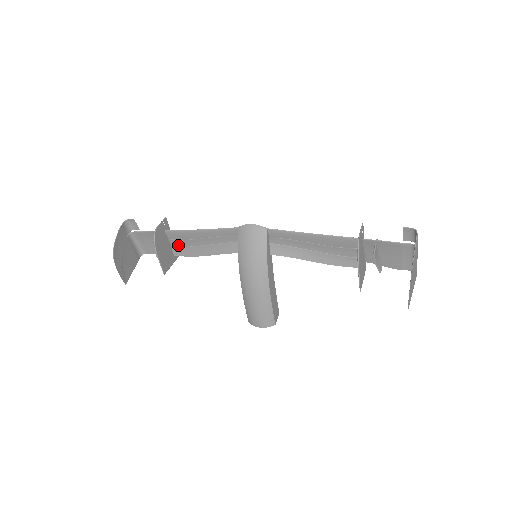
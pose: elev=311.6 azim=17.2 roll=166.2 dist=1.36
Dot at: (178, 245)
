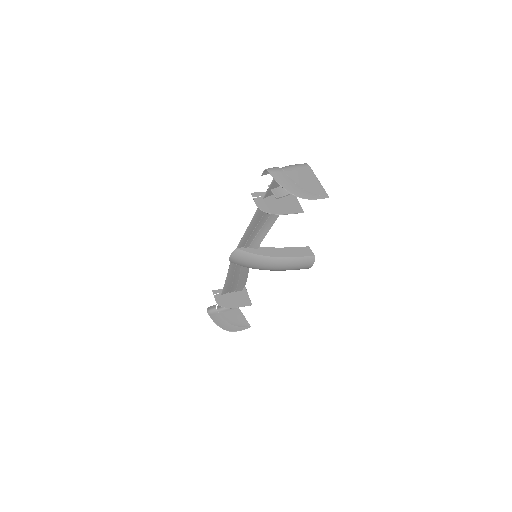
Dot at: (235, 289)
